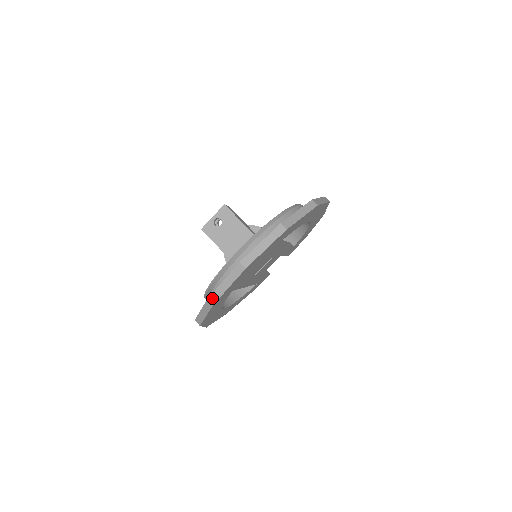
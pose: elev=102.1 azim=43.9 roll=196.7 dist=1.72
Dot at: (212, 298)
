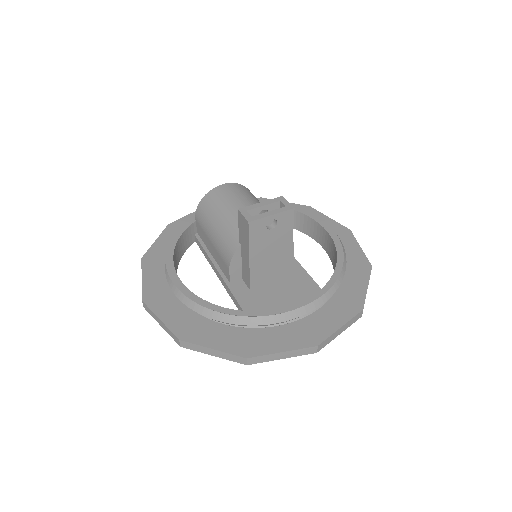
Dot at: (253, 360)
